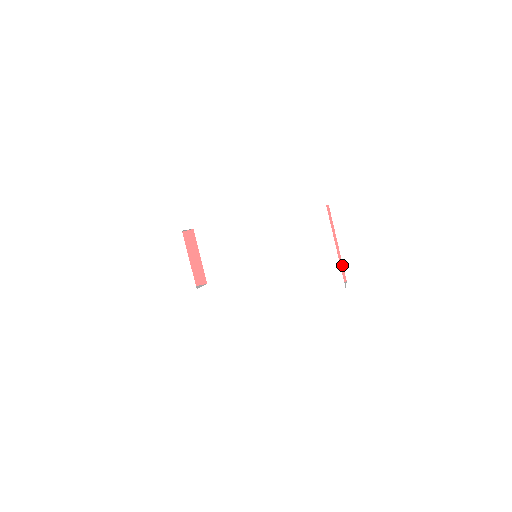
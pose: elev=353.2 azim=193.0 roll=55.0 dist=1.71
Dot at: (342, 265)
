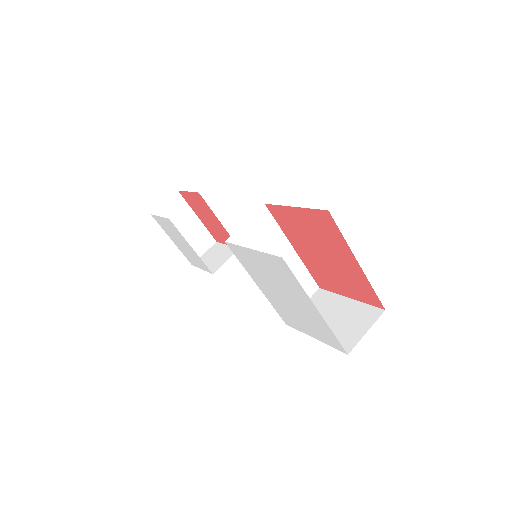
Dot at: (373, 291)
